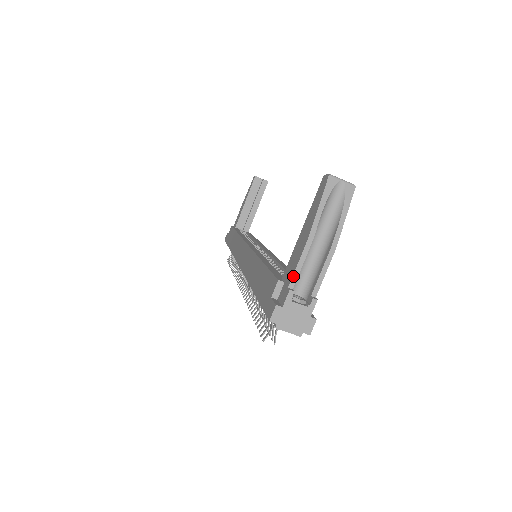
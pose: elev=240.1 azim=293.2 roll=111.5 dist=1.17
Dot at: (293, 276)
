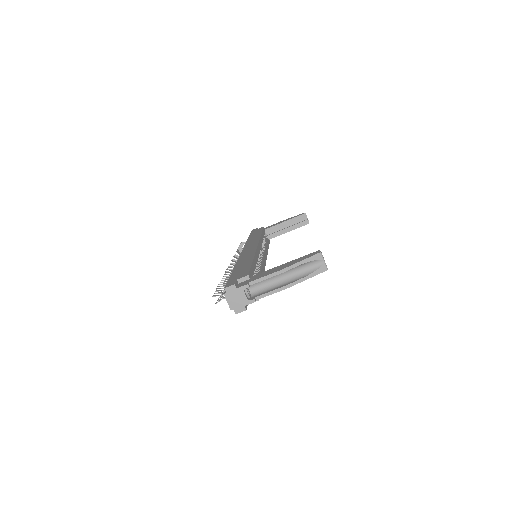
Dot at: (256, 280)
